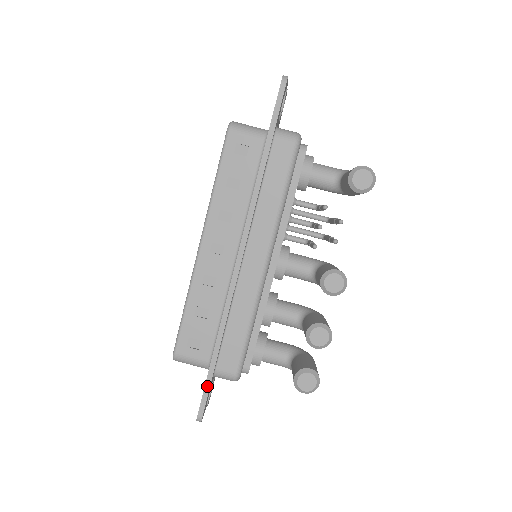
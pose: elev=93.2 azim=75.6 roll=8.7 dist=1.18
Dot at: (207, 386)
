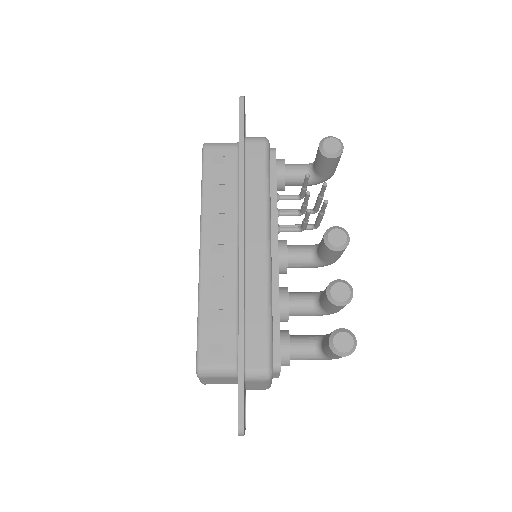
Dot at: (241, 387)
